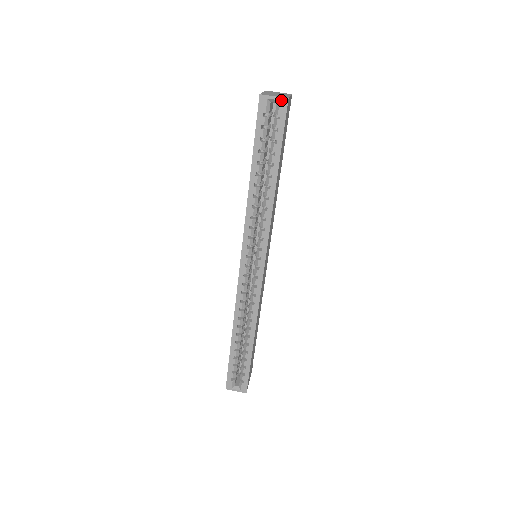
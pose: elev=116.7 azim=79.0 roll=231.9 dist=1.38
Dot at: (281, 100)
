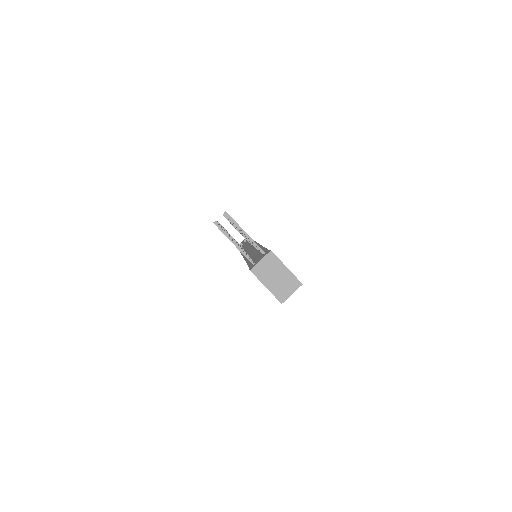
Dot at: occluded
